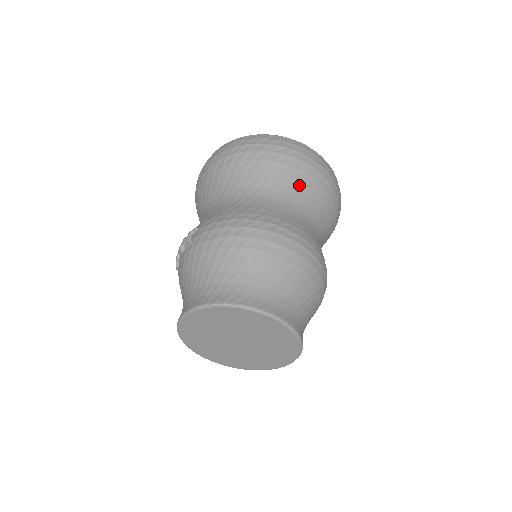
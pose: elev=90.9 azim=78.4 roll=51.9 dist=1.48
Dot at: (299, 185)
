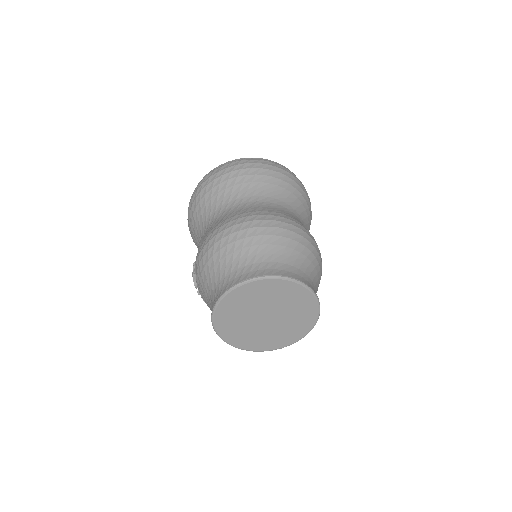
Dot at: (246, 186)
